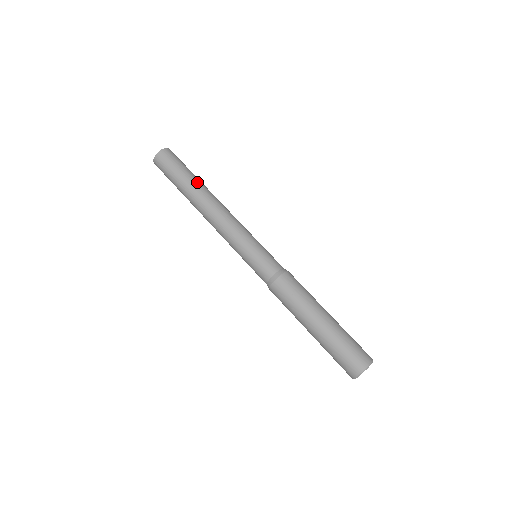
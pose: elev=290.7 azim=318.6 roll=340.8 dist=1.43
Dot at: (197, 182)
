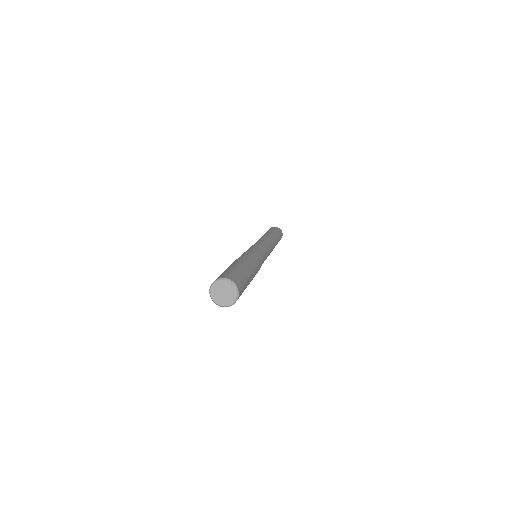
Dot at: (271, 233)
